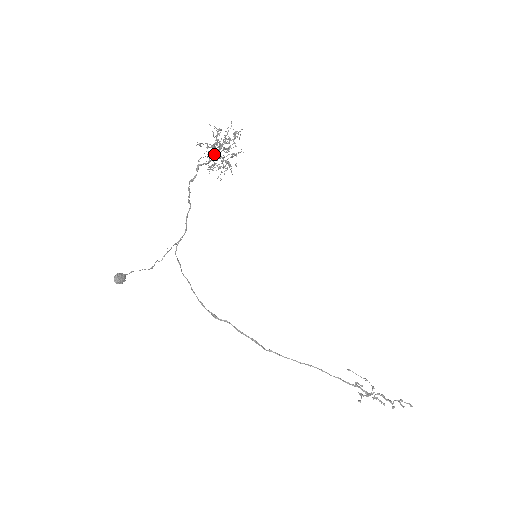
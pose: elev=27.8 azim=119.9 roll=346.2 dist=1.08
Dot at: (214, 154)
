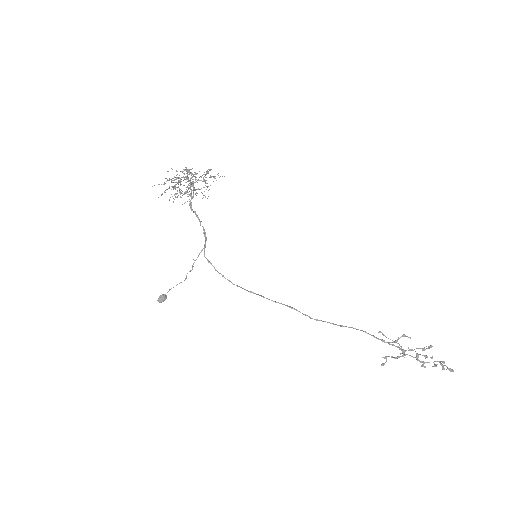
Dot at: (177, 197)
